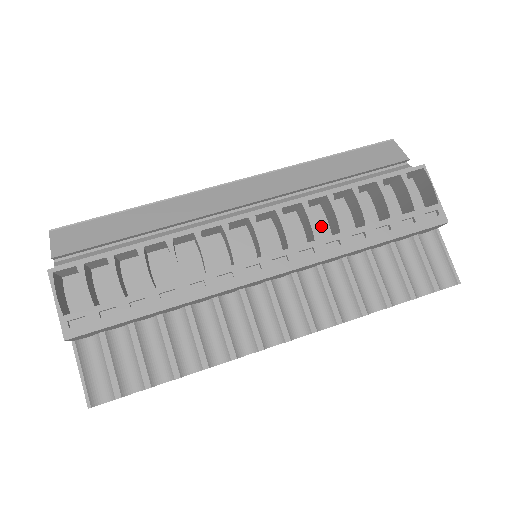
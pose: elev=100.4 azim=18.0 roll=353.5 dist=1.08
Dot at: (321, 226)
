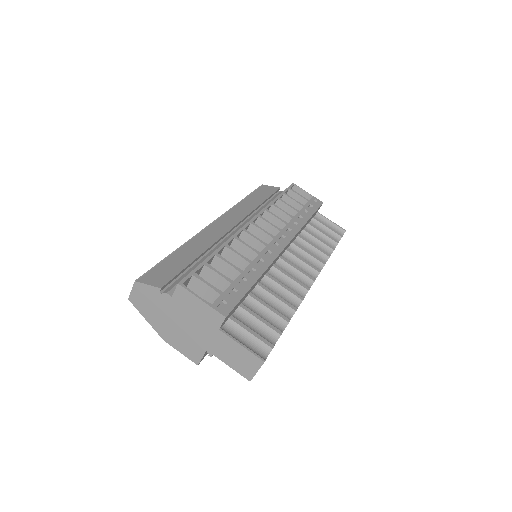
Dot at: occluded
